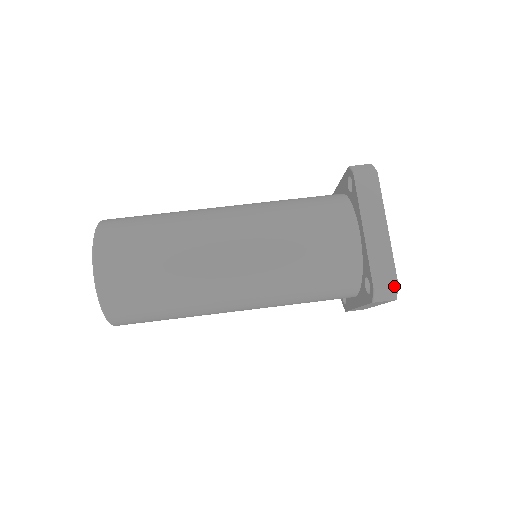
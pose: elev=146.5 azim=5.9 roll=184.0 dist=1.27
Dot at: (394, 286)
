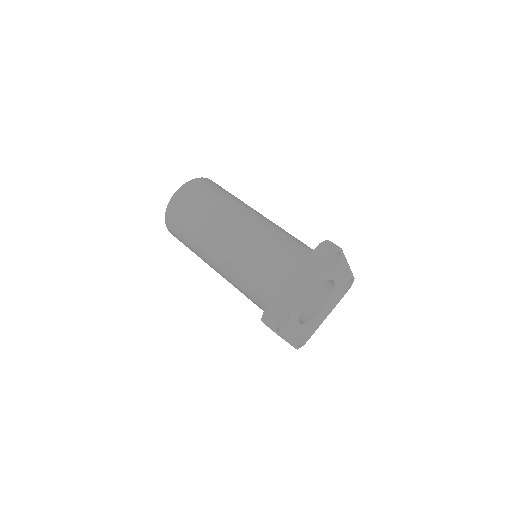
Dot at: (275, 320)
